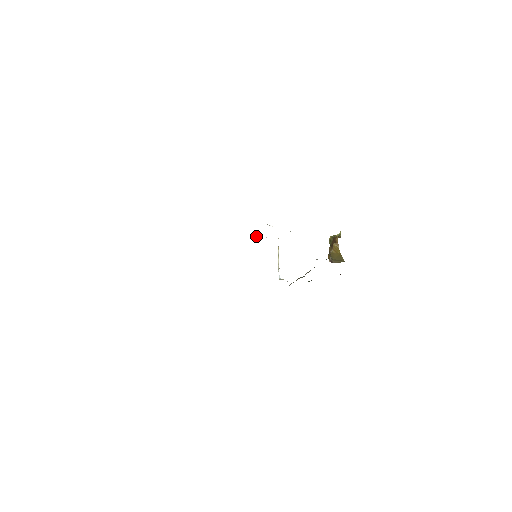
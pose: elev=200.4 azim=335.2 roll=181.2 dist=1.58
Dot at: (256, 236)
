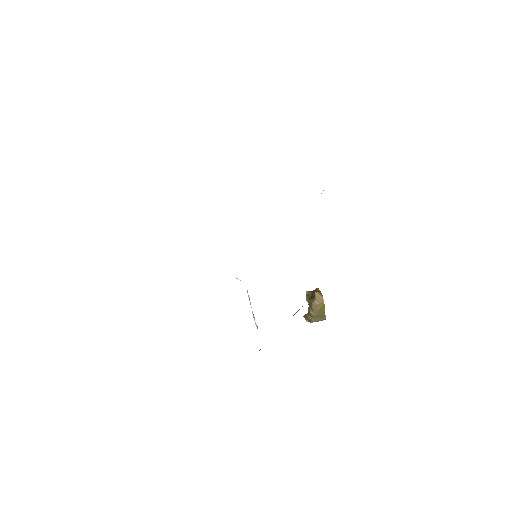
Dot at: occluded
